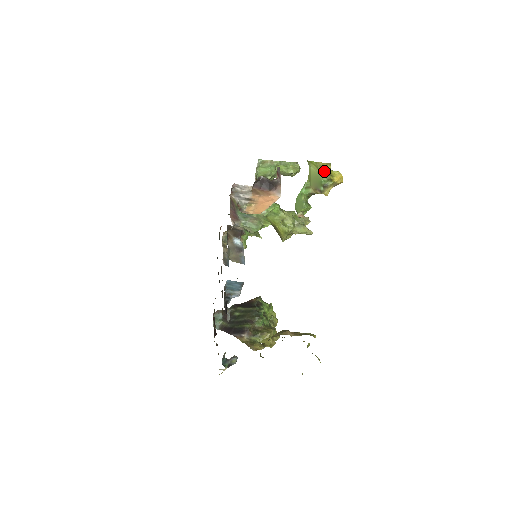
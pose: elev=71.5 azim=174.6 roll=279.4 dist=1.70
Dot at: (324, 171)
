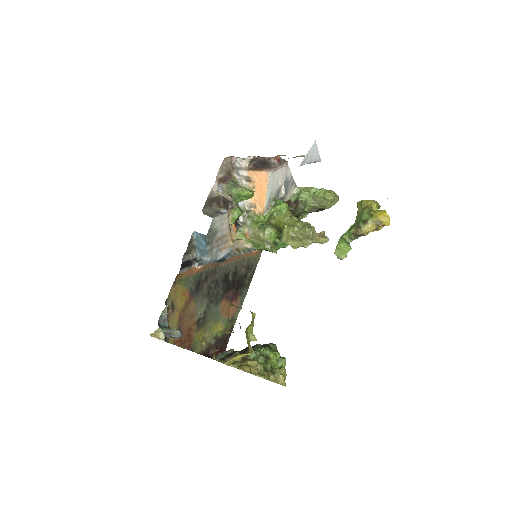
Dot at: (367, 208)
